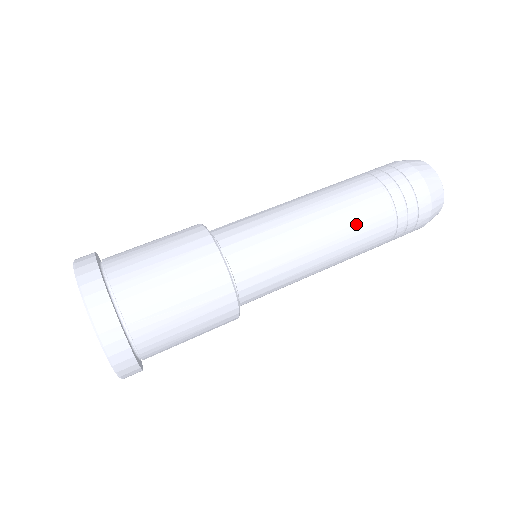
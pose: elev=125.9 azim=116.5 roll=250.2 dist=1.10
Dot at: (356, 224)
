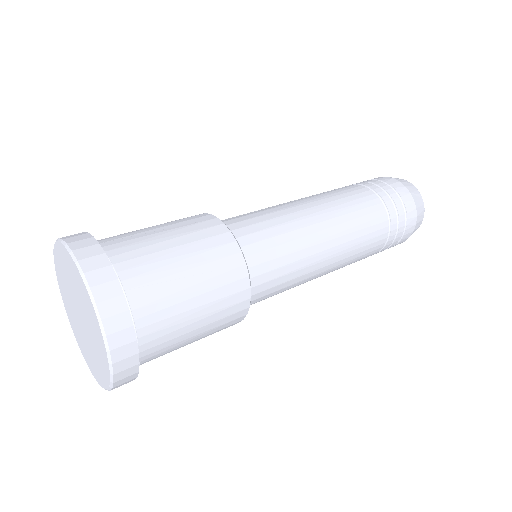
Dot at: (328, 193)
